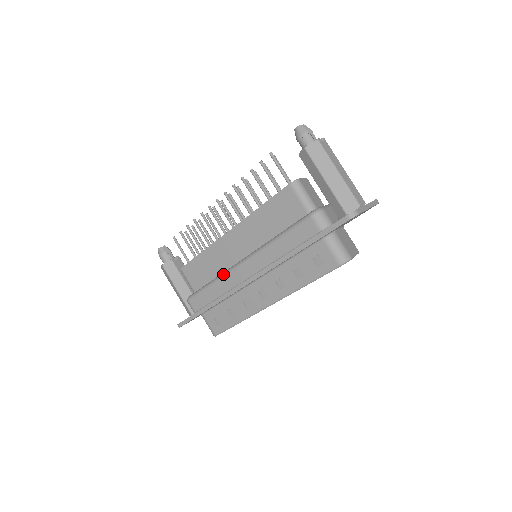
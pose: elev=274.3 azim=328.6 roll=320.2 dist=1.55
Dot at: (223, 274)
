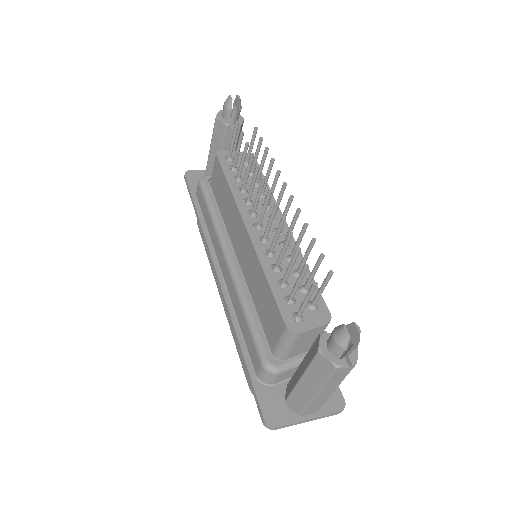
Dot at: (217, 231)
